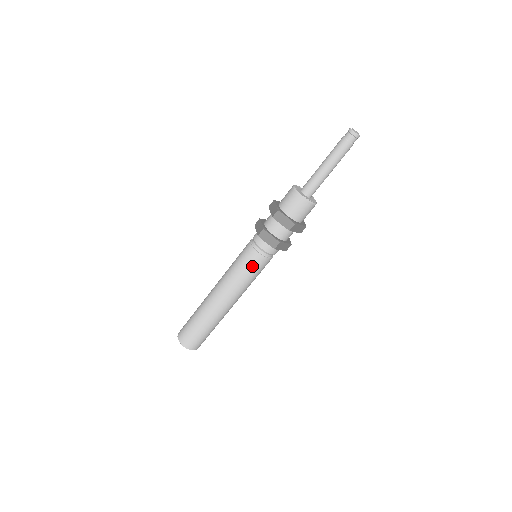
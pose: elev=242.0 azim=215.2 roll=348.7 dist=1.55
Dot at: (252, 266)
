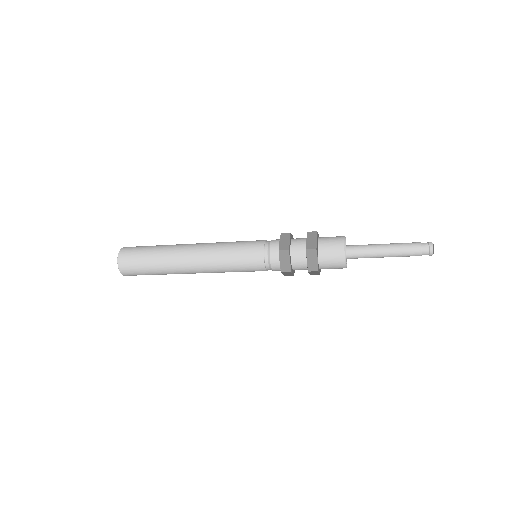
Dot at: (251, 271)
